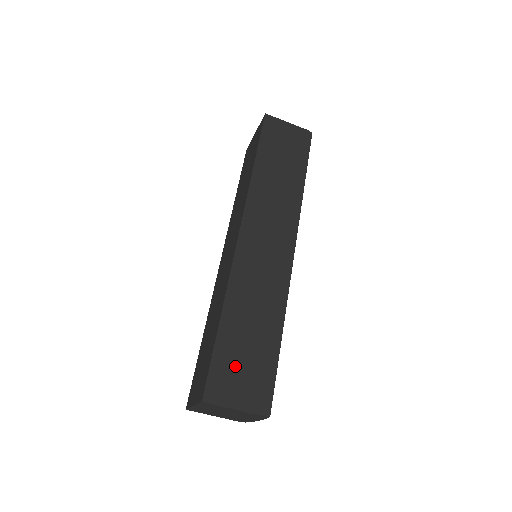
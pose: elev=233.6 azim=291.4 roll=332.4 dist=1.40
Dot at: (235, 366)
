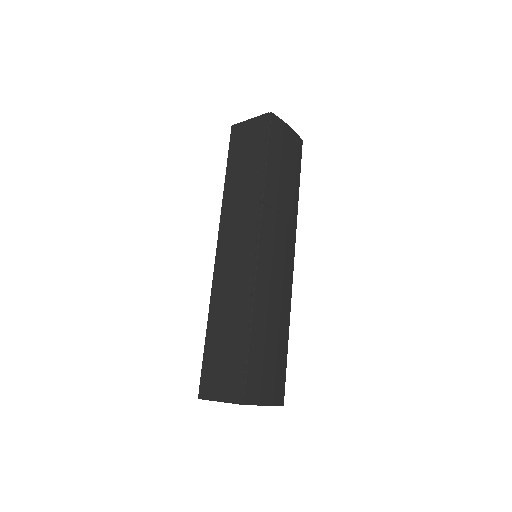
Dot at: (217, 366)
